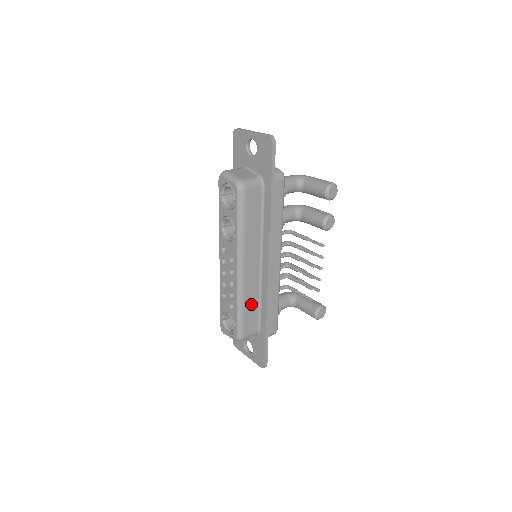
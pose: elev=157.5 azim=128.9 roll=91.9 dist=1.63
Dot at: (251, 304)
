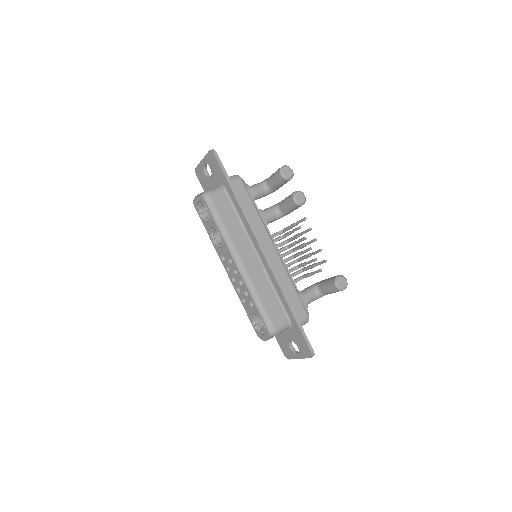
Dot at: (266, 294)
